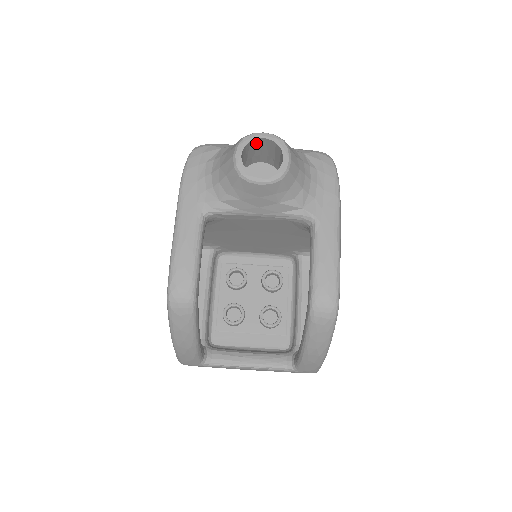
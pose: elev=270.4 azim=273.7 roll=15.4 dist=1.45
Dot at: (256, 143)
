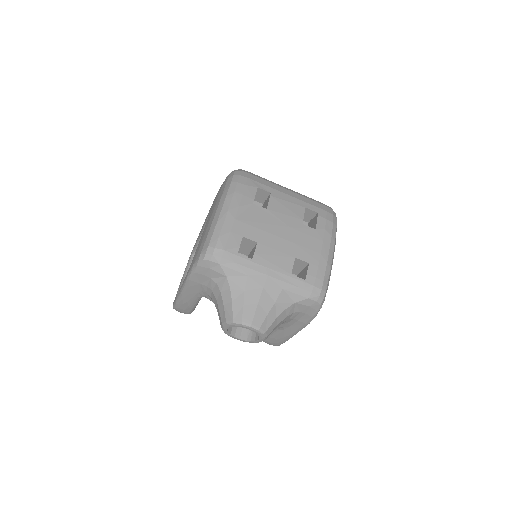
Dot at: occluded
